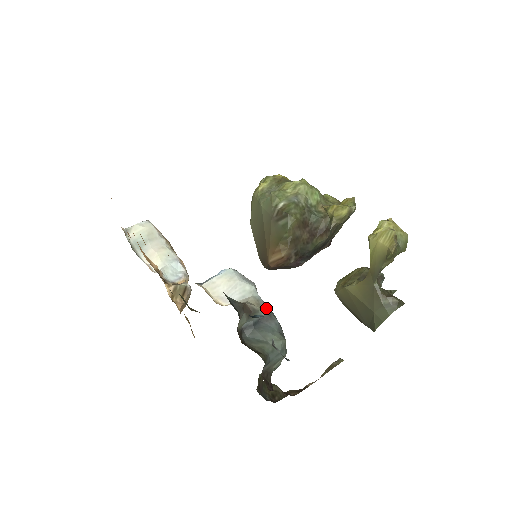
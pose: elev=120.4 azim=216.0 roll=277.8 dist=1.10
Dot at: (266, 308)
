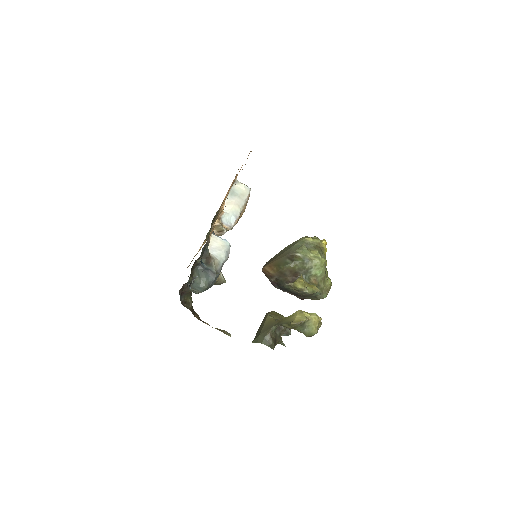
Dot at: (218, 270)
